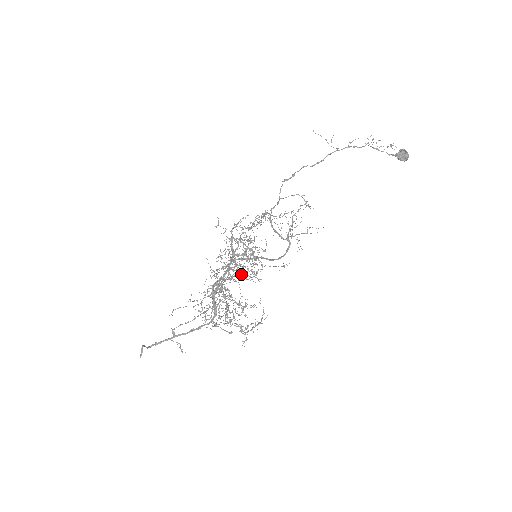
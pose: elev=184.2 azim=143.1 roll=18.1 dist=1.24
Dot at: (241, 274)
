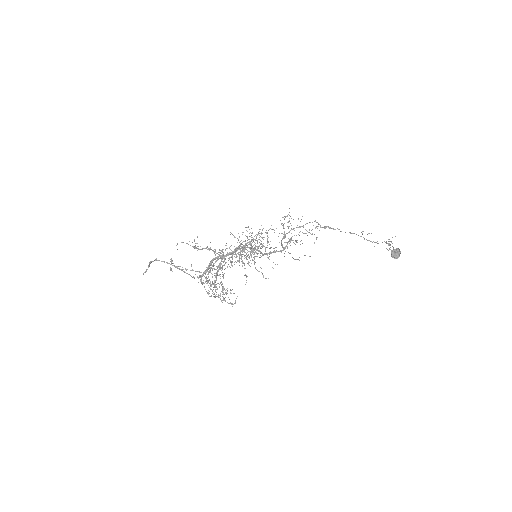
Dot at: occluded
